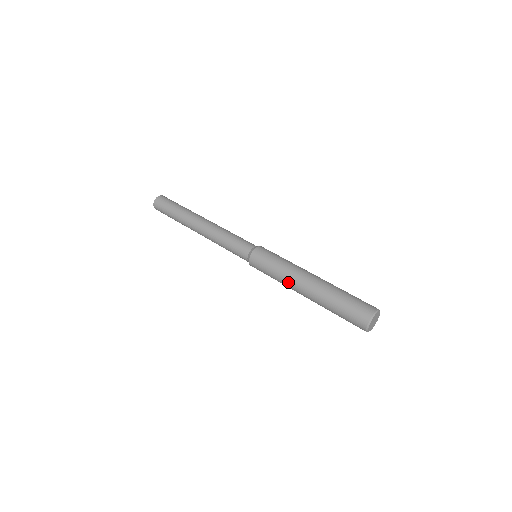
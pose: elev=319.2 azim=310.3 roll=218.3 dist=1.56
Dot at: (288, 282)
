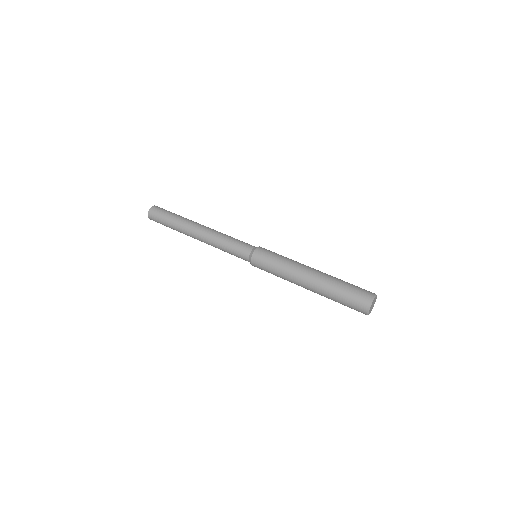
Dot at: (291, 282)
